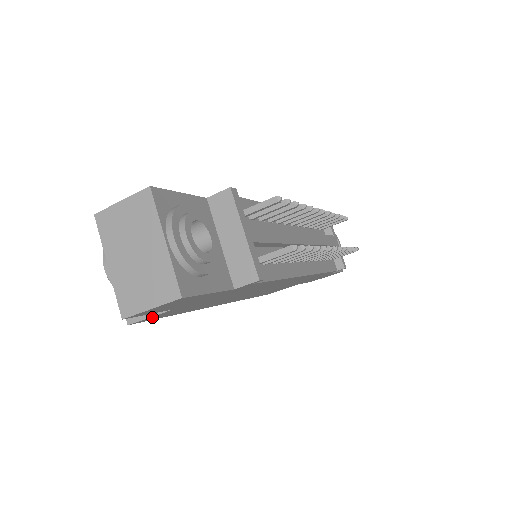
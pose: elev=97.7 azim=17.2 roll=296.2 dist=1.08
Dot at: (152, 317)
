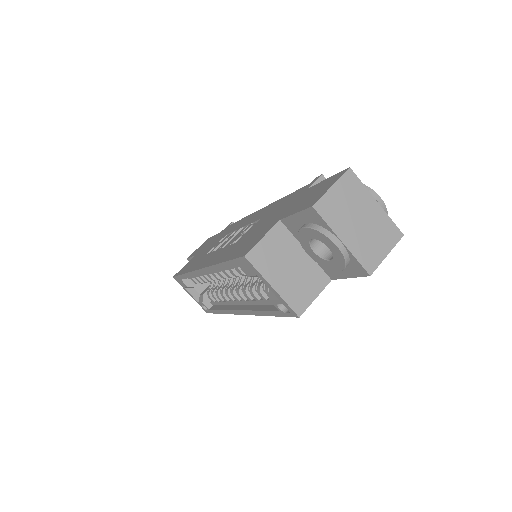
Dot at: (309, 301)
